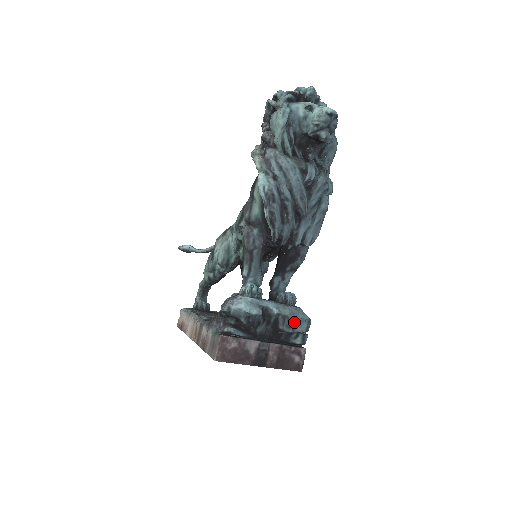
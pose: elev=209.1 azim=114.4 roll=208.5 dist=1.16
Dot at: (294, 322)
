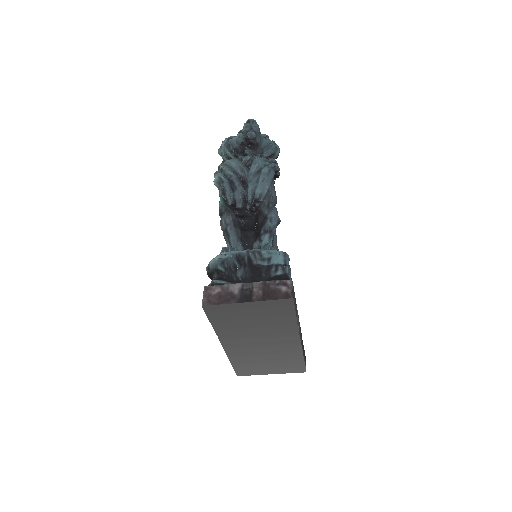
Dot at: (264, 253)
